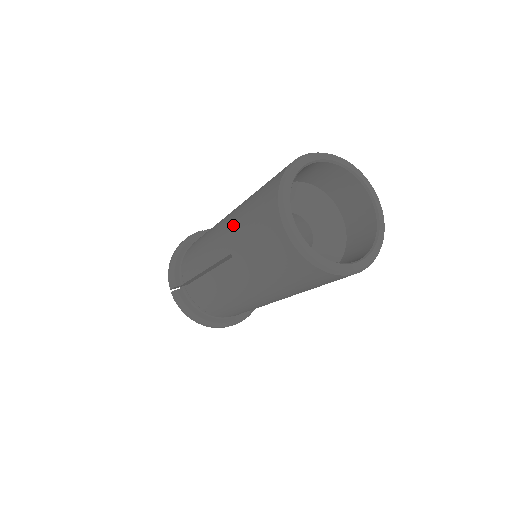
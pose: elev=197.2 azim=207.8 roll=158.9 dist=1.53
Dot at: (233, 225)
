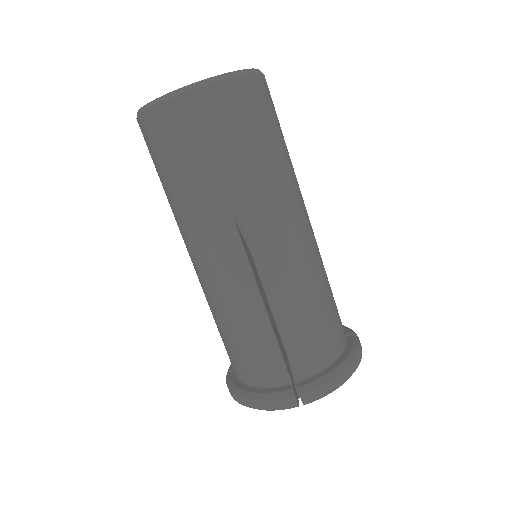
Dot at: occluded
